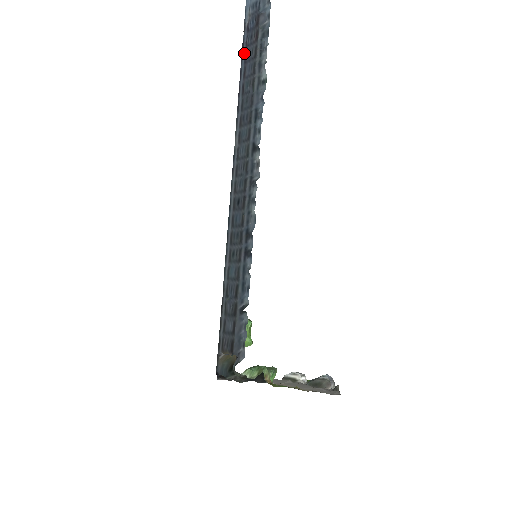
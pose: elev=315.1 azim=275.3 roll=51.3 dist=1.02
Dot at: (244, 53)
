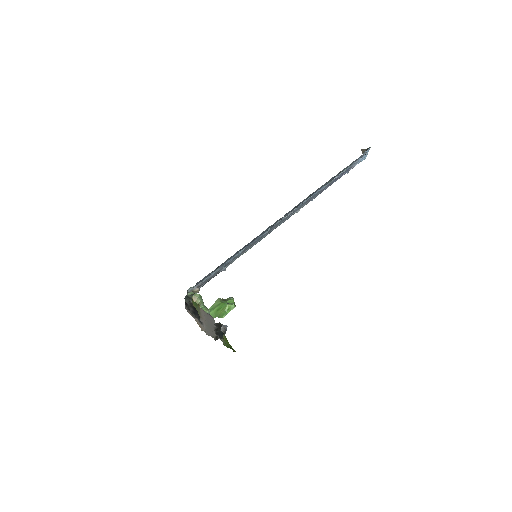
Dot at: (339, 178)
